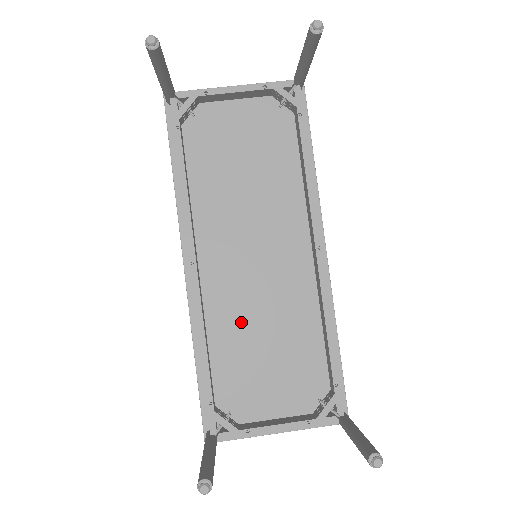
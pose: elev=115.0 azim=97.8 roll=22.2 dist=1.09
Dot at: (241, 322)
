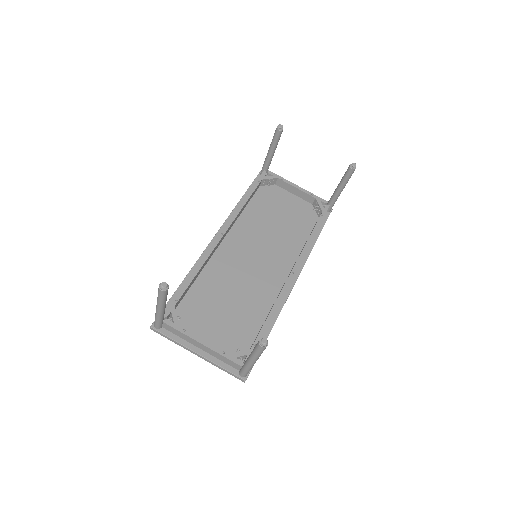
Dot at: (223, 282)
